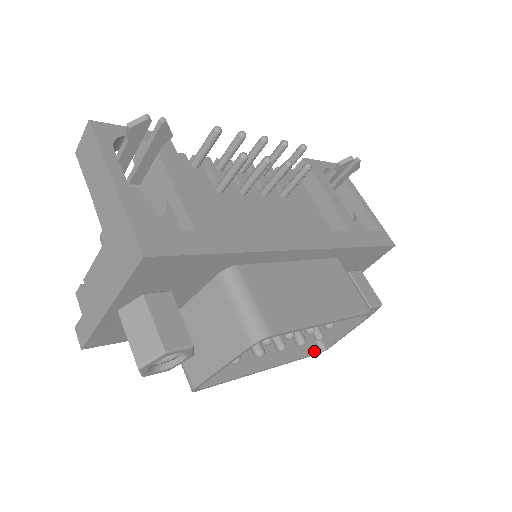
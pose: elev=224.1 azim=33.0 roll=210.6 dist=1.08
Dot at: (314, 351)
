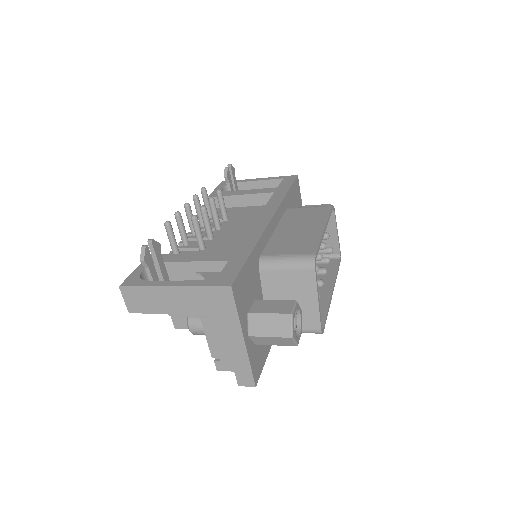
Dot at: (337, 262)
